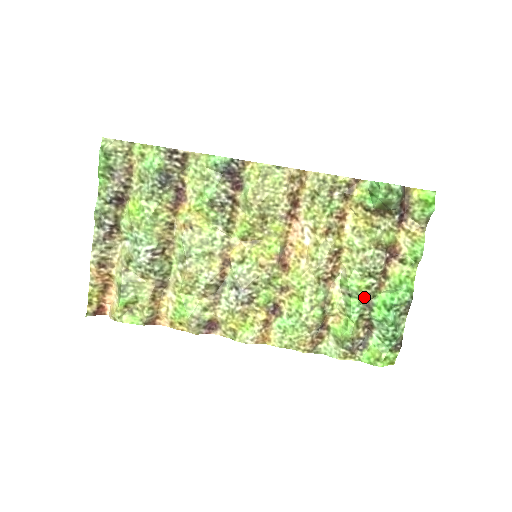
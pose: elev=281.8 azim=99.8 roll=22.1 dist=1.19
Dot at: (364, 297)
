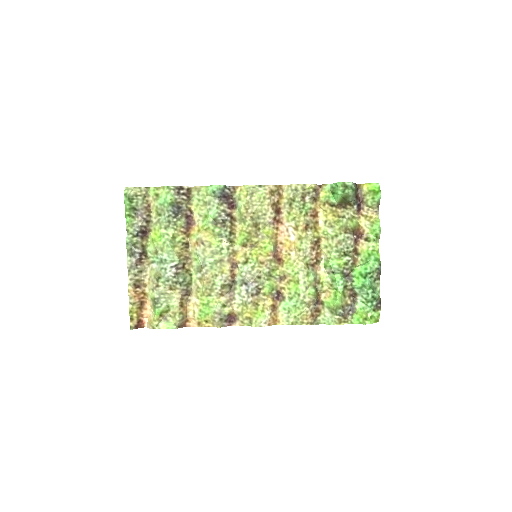
Dot at: (344, 272)
